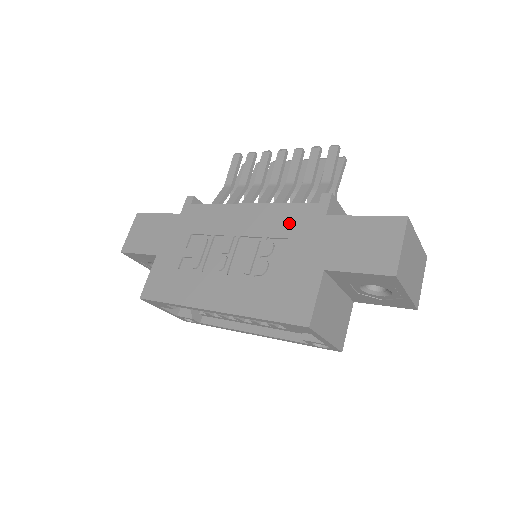
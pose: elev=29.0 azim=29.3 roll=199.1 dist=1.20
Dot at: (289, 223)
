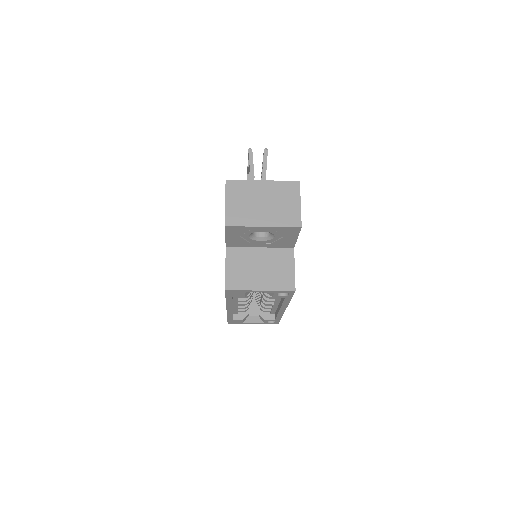
Dot at: occluded
